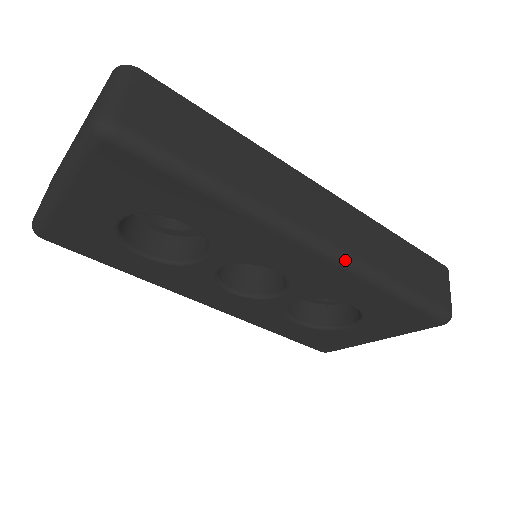
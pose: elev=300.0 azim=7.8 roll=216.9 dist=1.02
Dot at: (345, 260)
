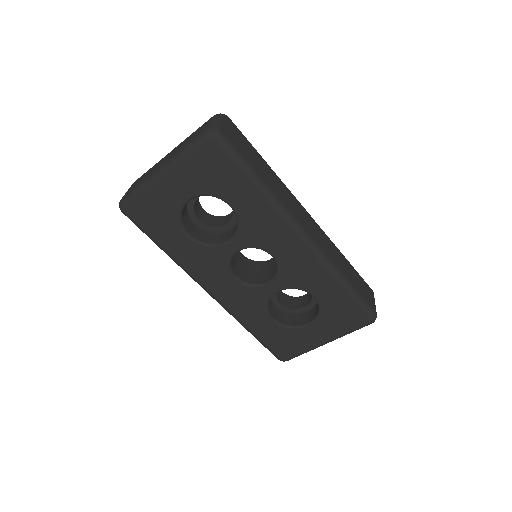
Dot at: (318, 250)
